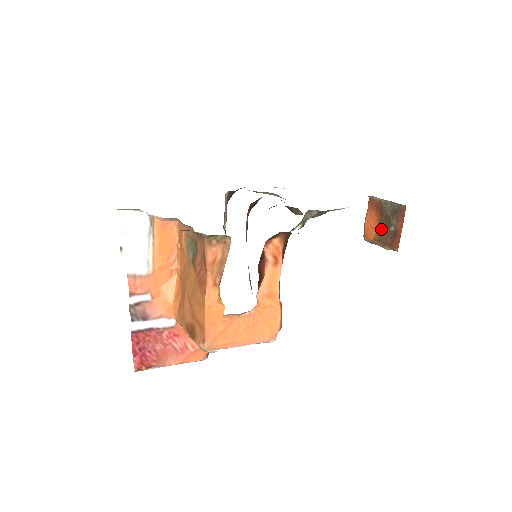
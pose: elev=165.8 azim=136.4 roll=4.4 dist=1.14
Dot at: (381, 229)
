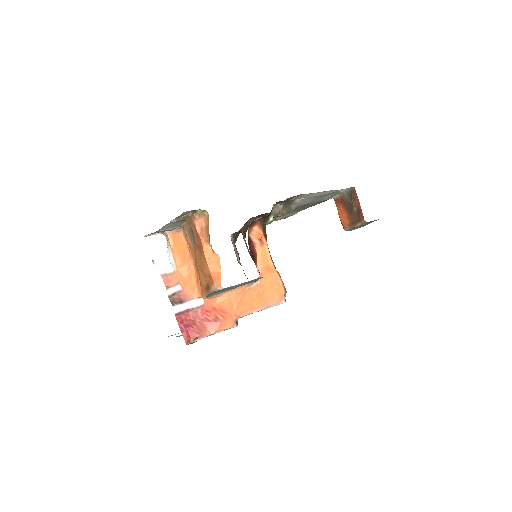
Dot at: (350, 215)
